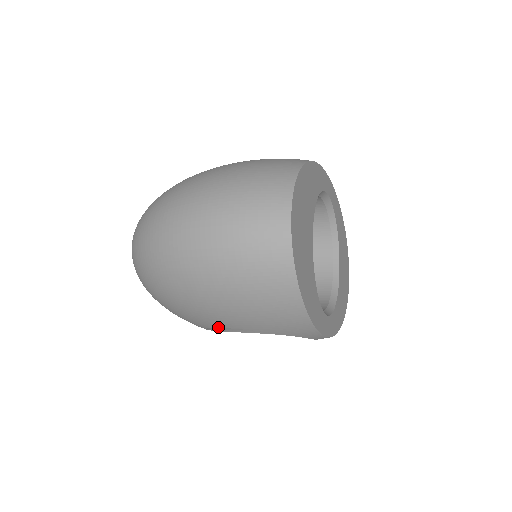
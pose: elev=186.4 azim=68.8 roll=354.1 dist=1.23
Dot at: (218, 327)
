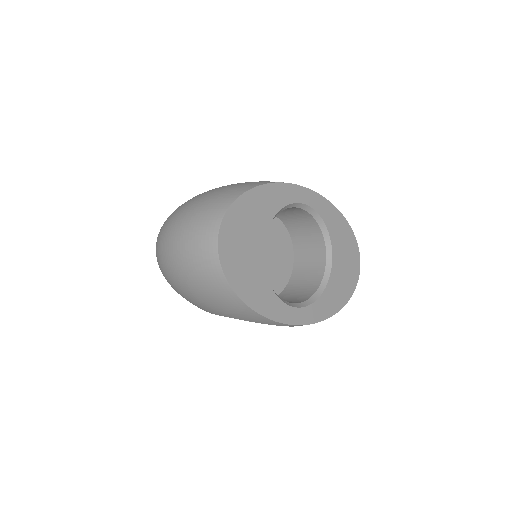
Dot at: occluded
